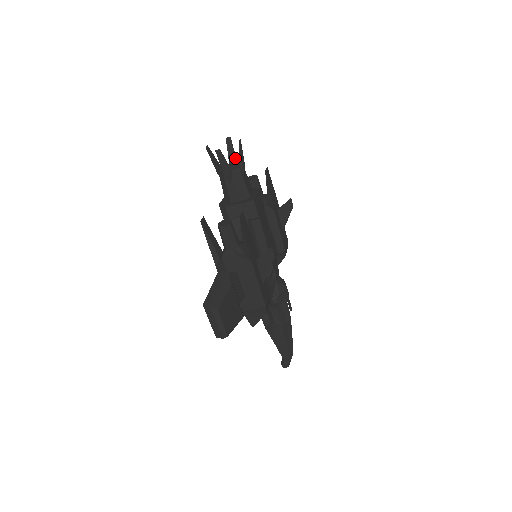
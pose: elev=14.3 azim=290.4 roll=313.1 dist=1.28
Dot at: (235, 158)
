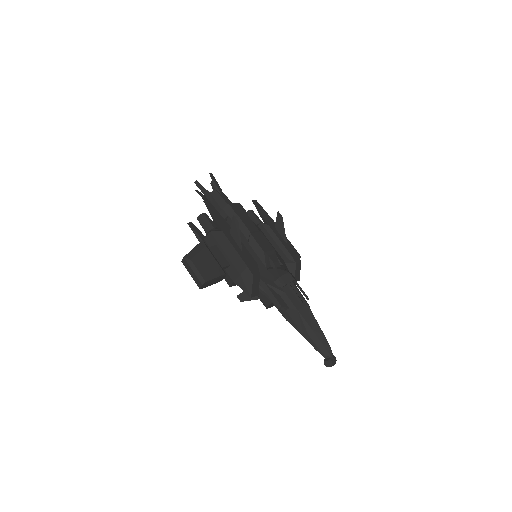
Dot at: occluded
